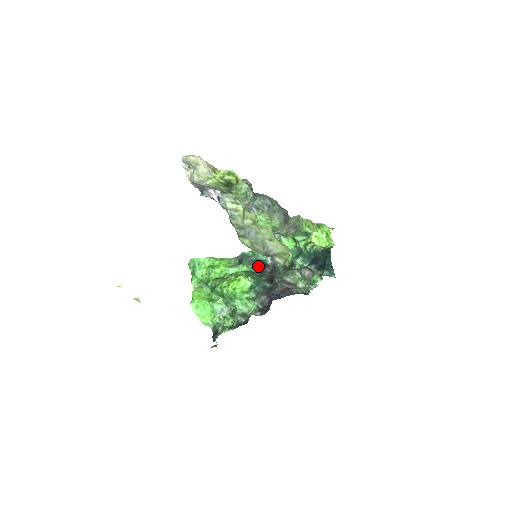
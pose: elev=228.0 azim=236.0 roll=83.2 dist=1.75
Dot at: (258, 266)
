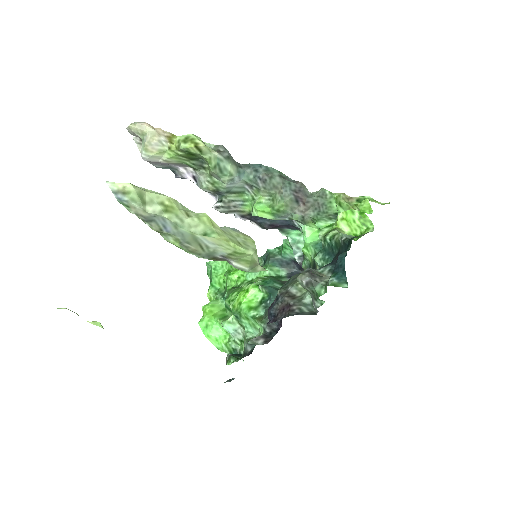
Dot at: (289, 268)
